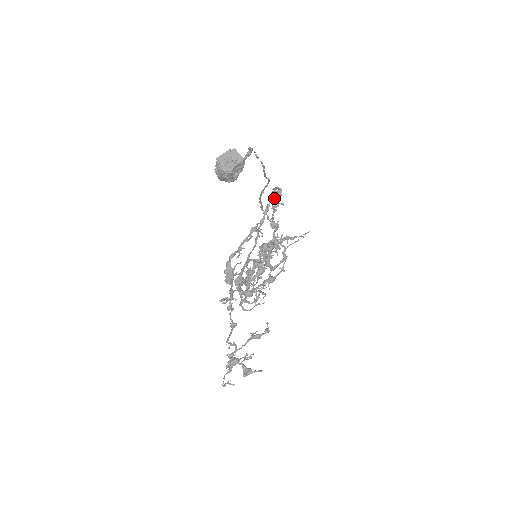
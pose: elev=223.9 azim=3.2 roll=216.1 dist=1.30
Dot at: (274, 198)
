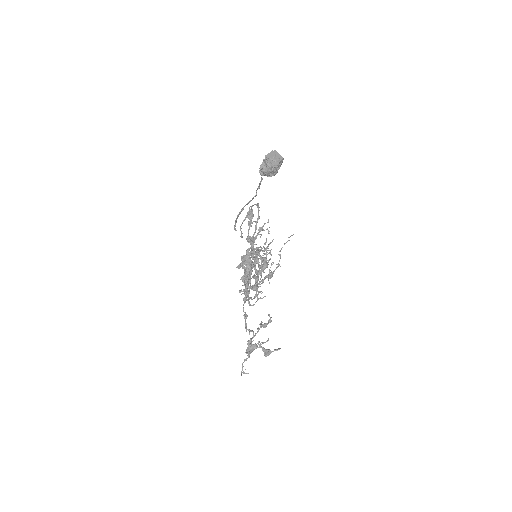
Dot at: (248, 216)
